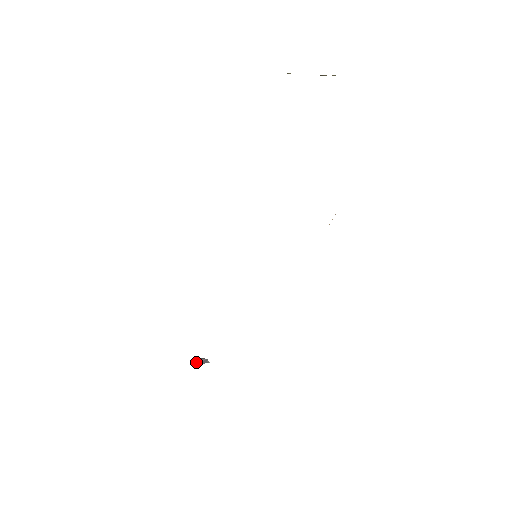
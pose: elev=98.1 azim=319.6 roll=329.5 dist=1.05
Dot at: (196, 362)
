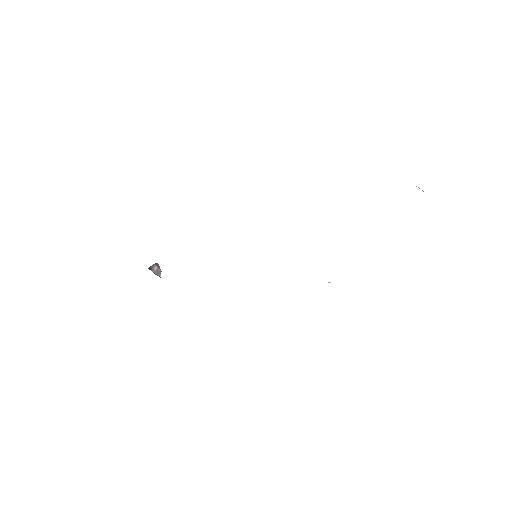
Dot at: (153, 267)
